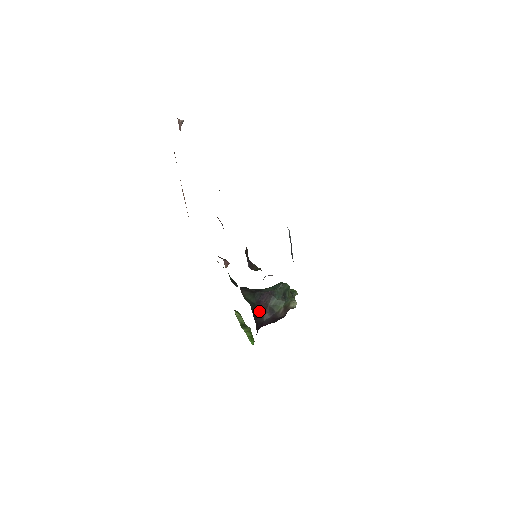
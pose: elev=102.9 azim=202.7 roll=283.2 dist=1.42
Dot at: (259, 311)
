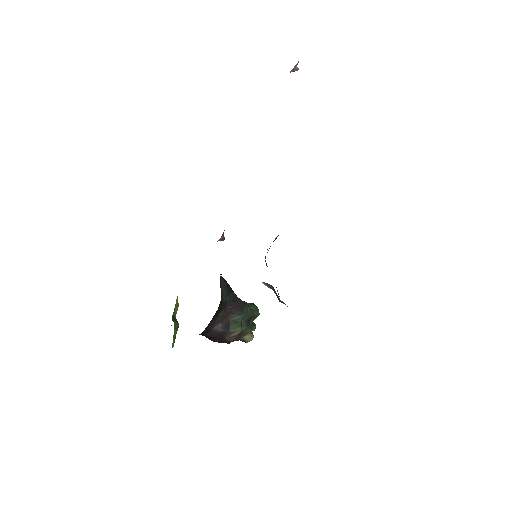
Dot at: (218, 314)
